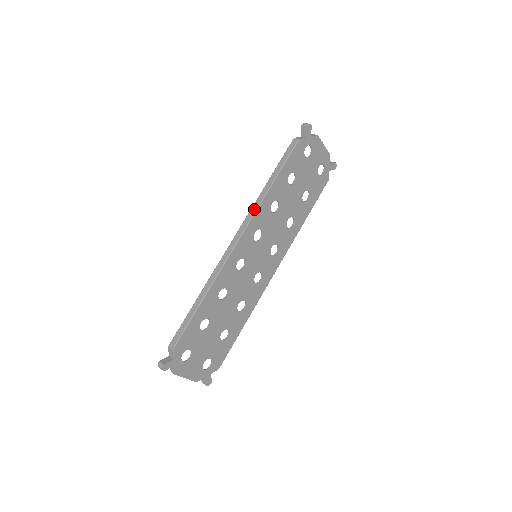
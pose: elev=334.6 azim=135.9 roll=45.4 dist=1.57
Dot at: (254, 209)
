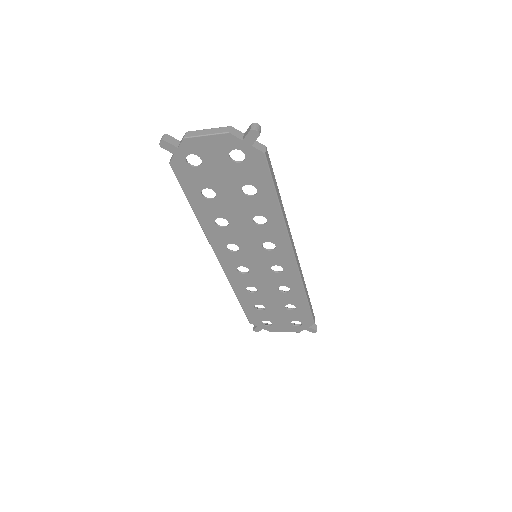
Dot at: (206, 234)
